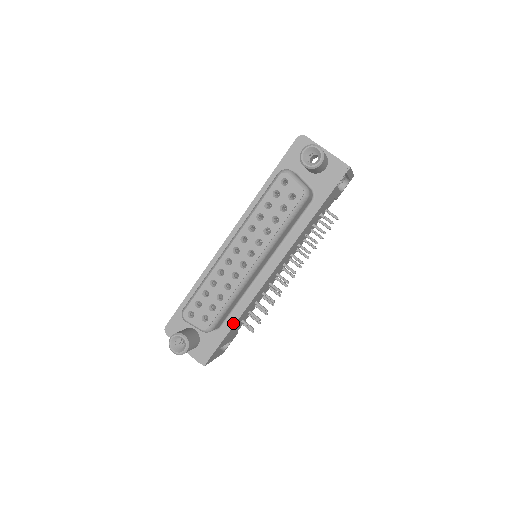
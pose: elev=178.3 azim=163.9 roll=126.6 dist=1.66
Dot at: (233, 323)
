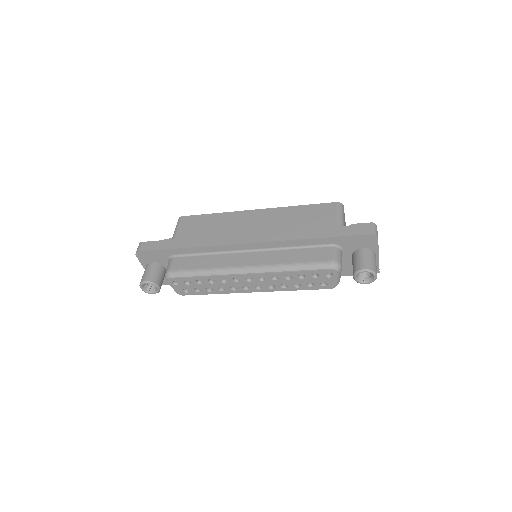
Dot at: occluded
